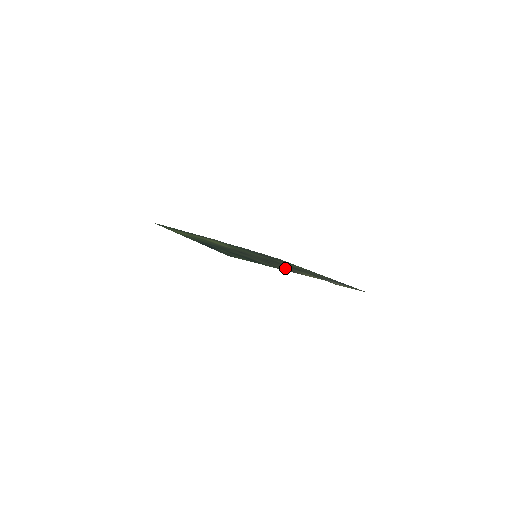
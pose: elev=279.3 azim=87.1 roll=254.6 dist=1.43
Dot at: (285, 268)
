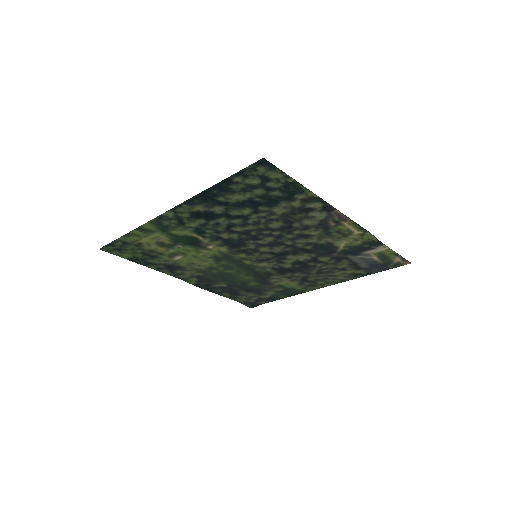
Dot at: (316, 223)
